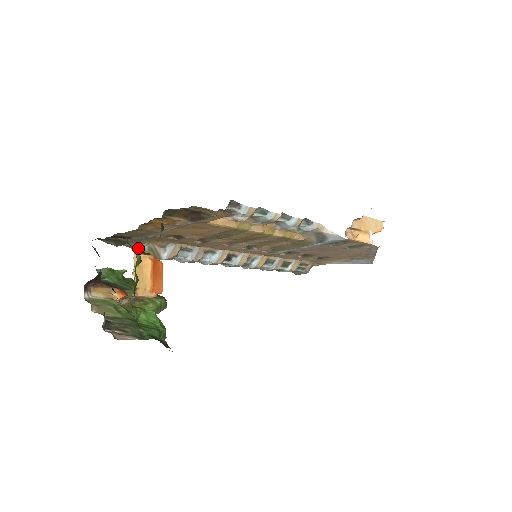
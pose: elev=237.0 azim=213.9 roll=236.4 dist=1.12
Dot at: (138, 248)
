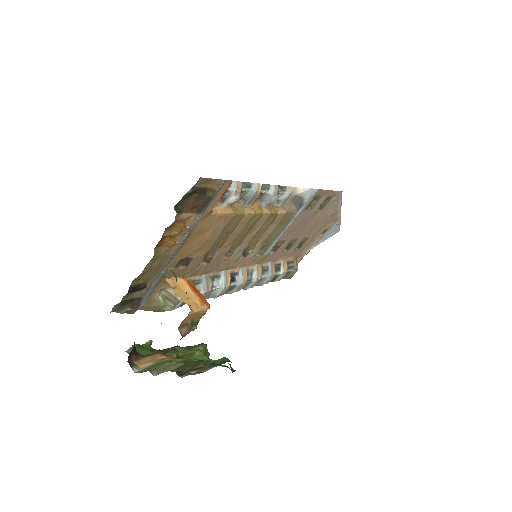
Dot at: (153, 304)
